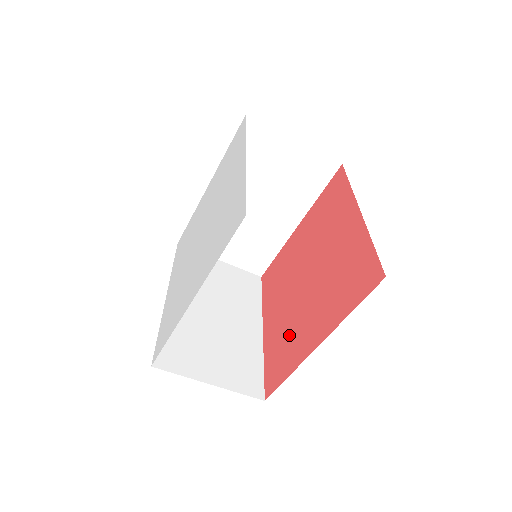
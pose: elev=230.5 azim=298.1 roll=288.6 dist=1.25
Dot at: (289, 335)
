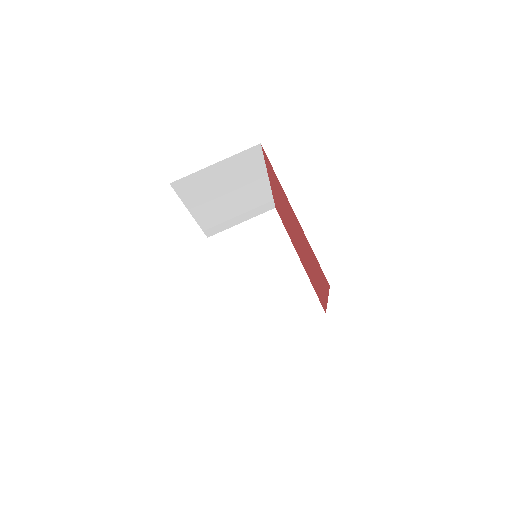
Dot at: (309, 254)
